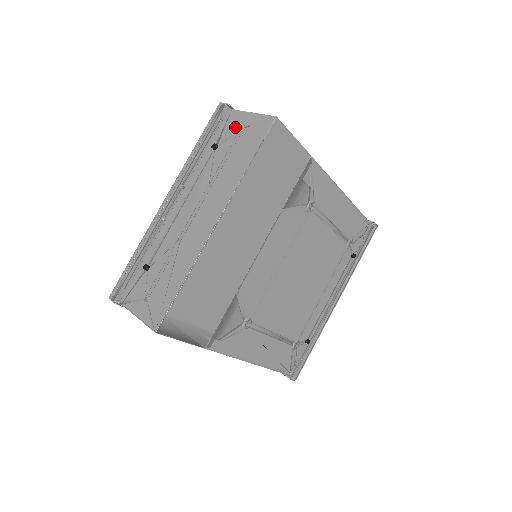
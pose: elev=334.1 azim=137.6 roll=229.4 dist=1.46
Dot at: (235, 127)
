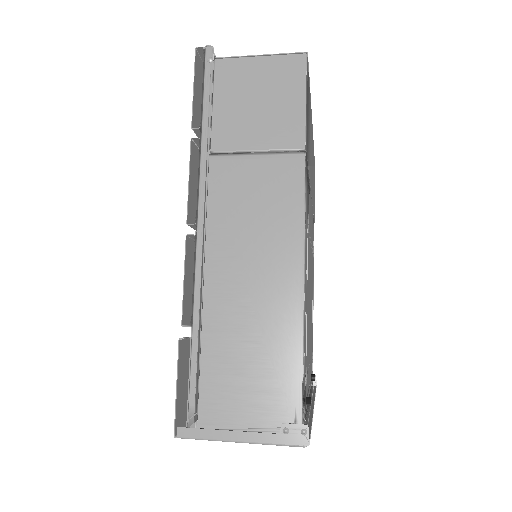
Dot at: occluded
